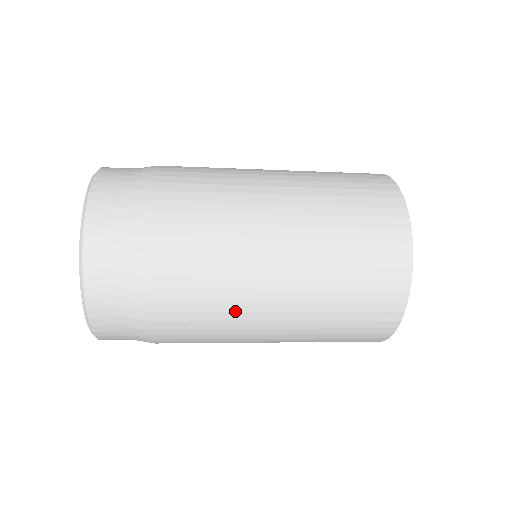
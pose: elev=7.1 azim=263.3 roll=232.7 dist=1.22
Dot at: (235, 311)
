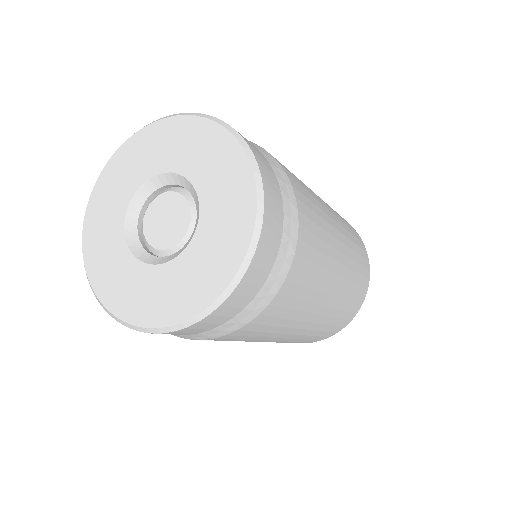
Dot at: (328, 231)
